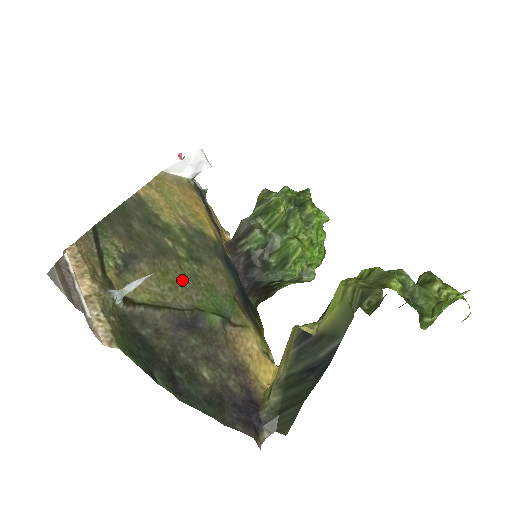
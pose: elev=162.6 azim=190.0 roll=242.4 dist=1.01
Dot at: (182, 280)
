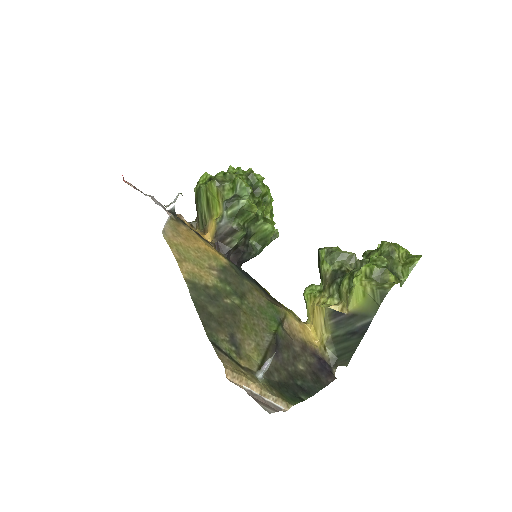
Dot at: (252, 321)
